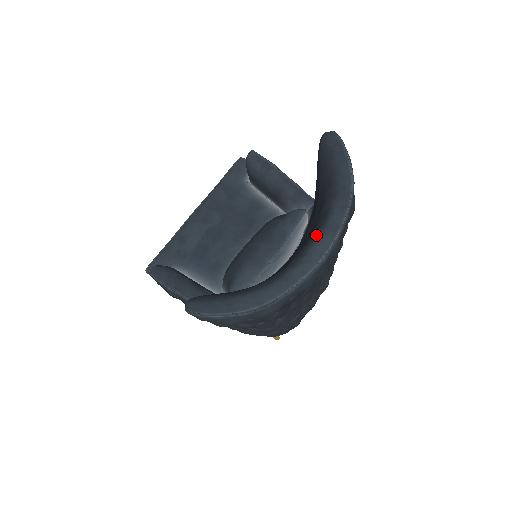
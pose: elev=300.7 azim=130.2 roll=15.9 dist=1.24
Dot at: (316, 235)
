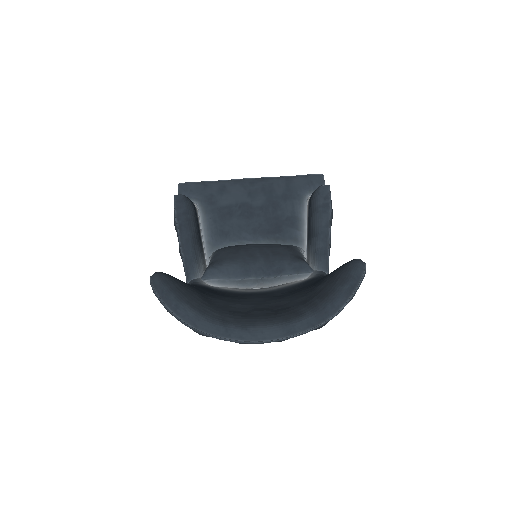
Dot at: (276, 321)
